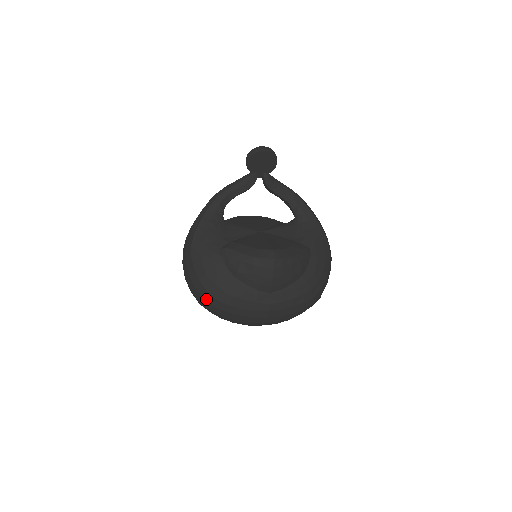
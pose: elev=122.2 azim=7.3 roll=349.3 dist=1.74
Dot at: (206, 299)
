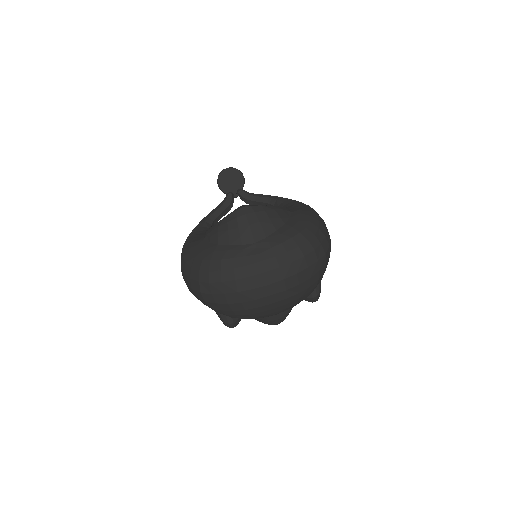
Dot at: (201, 280)
